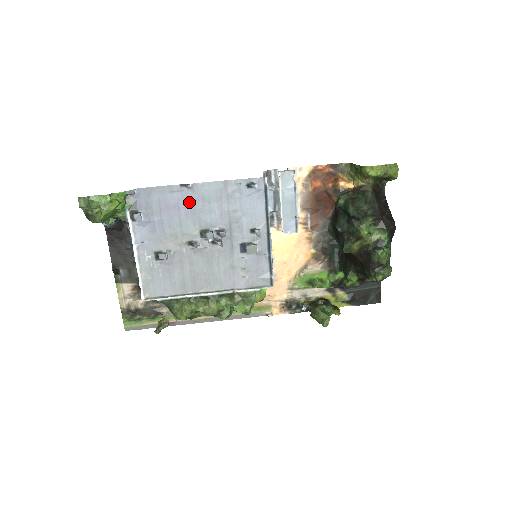
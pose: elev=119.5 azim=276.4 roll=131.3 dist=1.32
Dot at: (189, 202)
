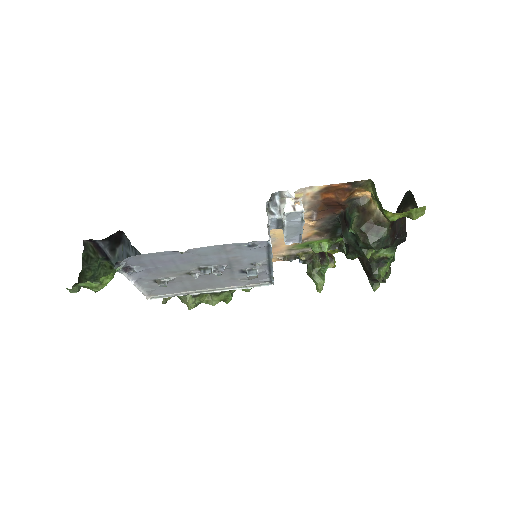
Dot at: (184, 257)
